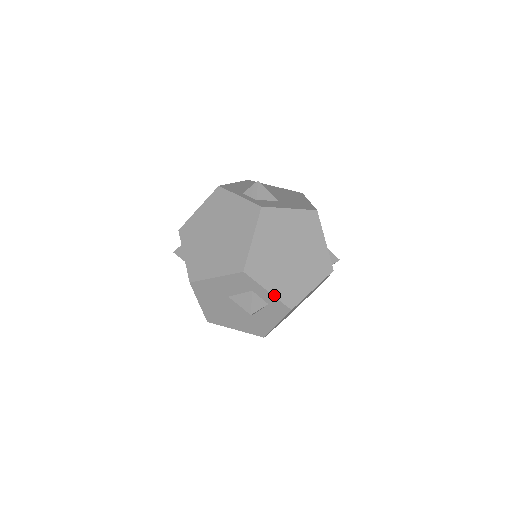
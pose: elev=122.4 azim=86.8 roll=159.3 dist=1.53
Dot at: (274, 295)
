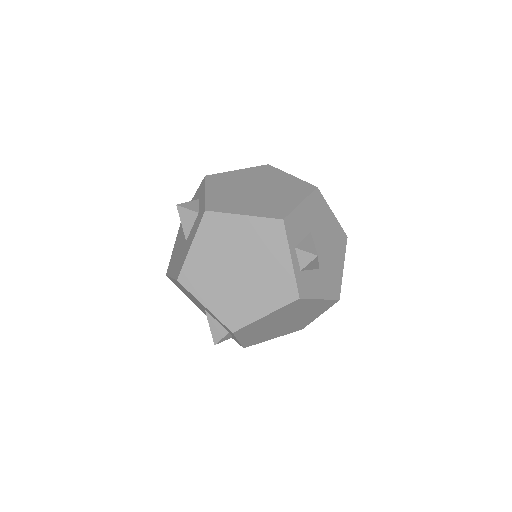
Dot at: (206, 196)
